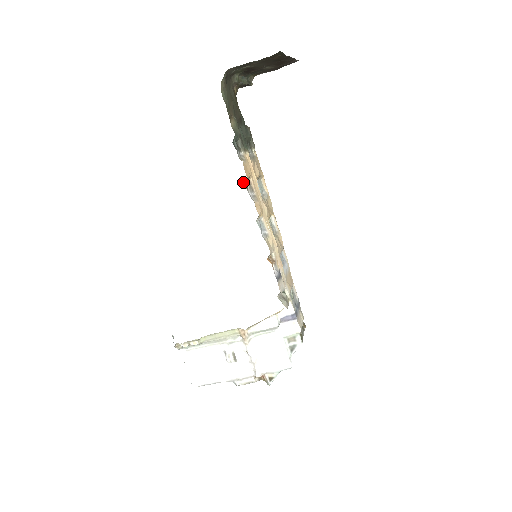
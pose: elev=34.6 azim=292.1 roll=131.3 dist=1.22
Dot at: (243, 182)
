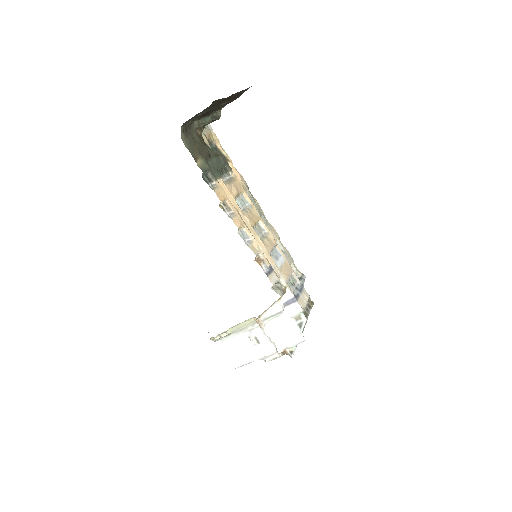
Dot at: (219, 206)
